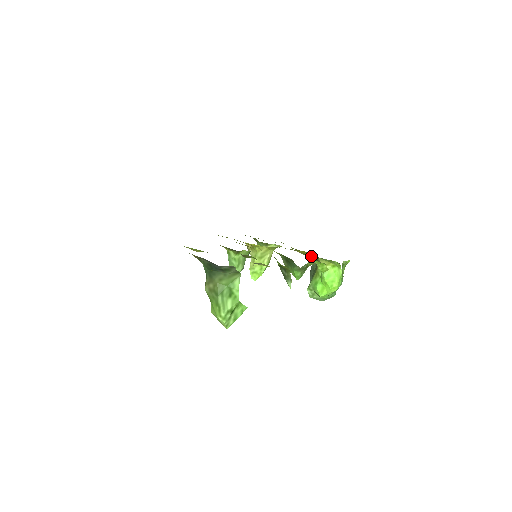
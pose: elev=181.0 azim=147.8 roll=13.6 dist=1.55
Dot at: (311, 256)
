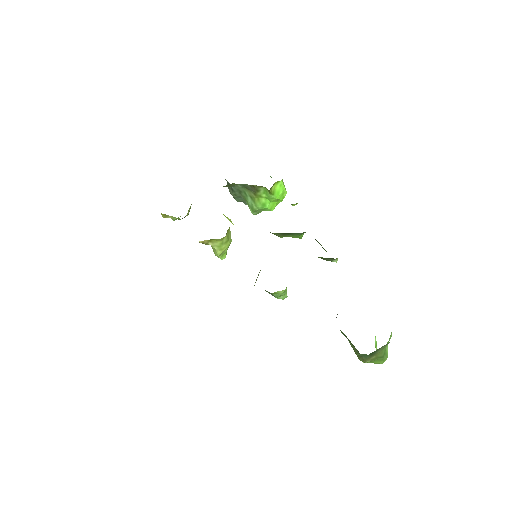
Dot at: (233, 183)
